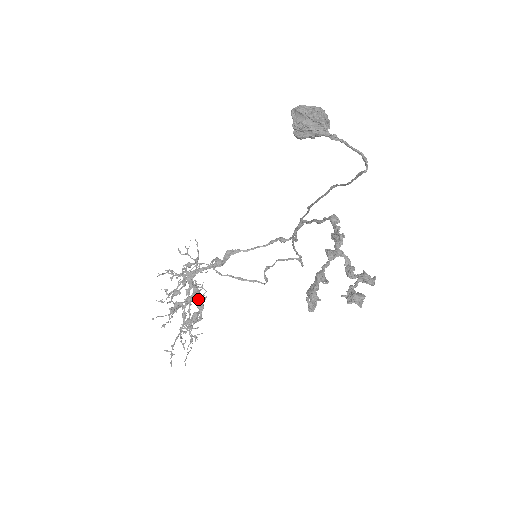
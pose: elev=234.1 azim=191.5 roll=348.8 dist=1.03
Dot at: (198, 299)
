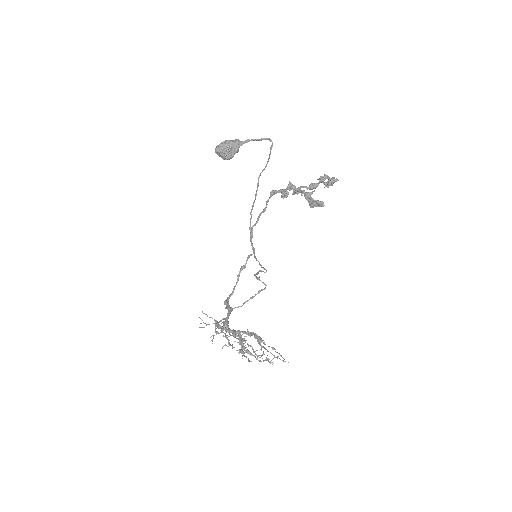
Dot at: (246, 333)
